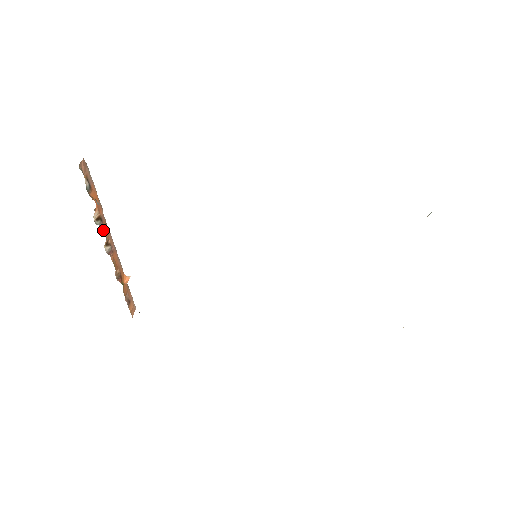
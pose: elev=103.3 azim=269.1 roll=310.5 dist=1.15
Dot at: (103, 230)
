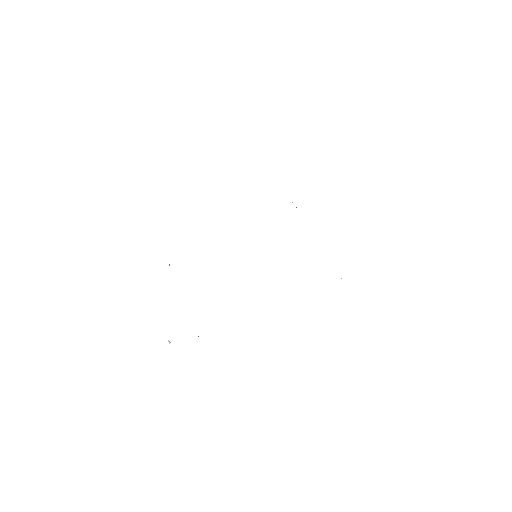
Dot at: occluded
